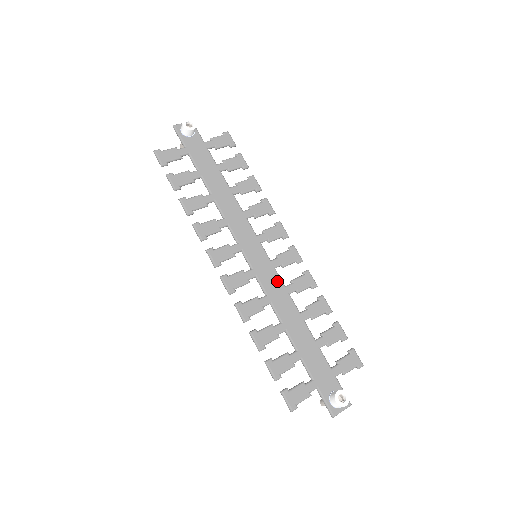
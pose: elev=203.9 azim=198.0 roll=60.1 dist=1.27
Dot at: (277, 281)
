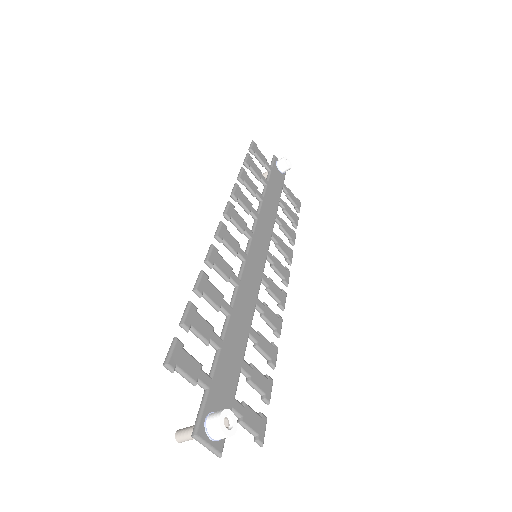
Dot at: (256, 286)
